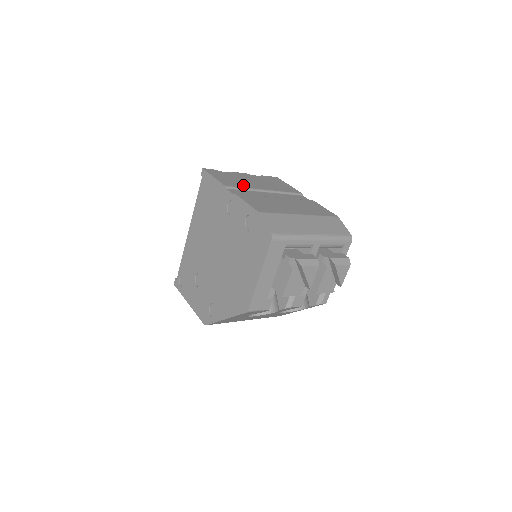
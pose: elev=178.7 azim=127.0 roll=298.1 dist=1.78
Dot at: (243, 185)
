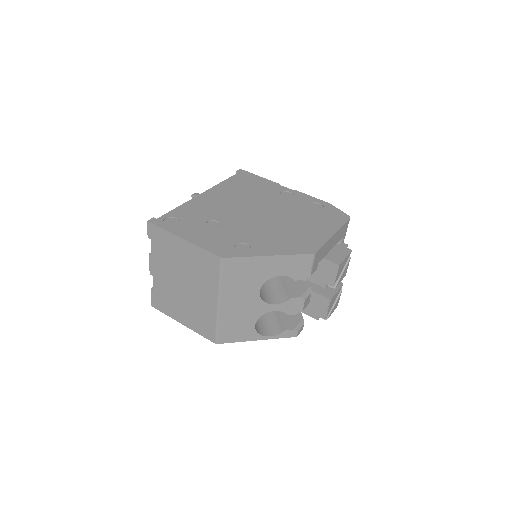
Dot at: occluded
